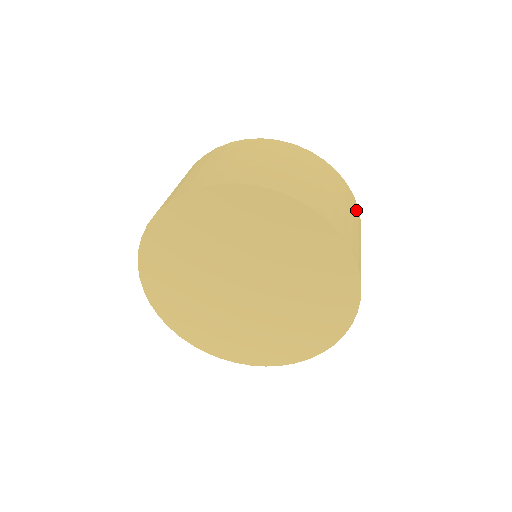
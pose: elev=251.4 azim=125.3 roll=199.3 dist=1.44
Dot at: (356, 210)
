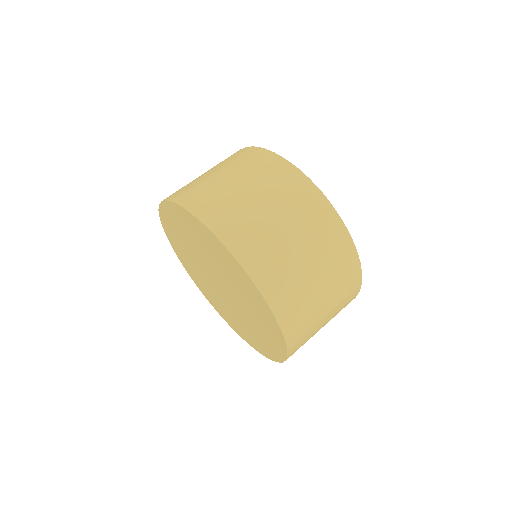
Dot at: (342, 252)
